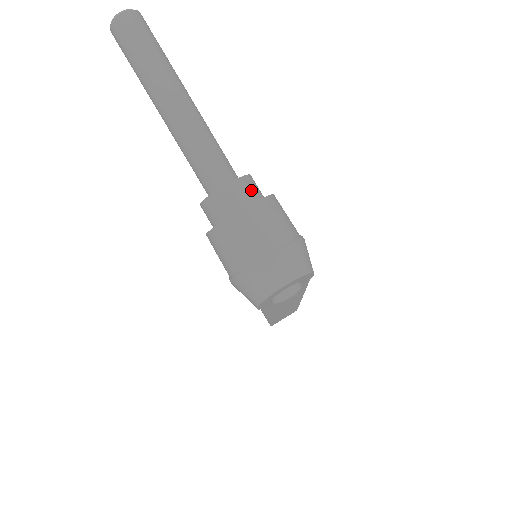
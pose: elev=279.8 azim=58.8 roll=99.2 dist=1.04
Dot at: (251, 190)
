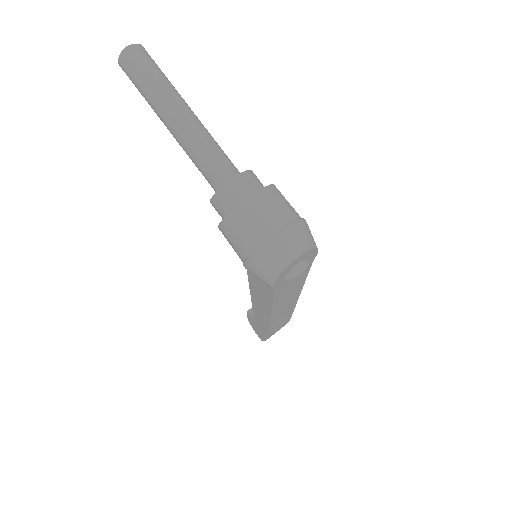
Dot at: (256, 181)
